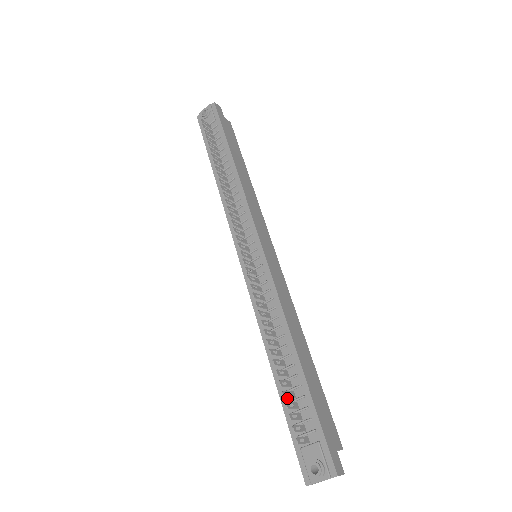
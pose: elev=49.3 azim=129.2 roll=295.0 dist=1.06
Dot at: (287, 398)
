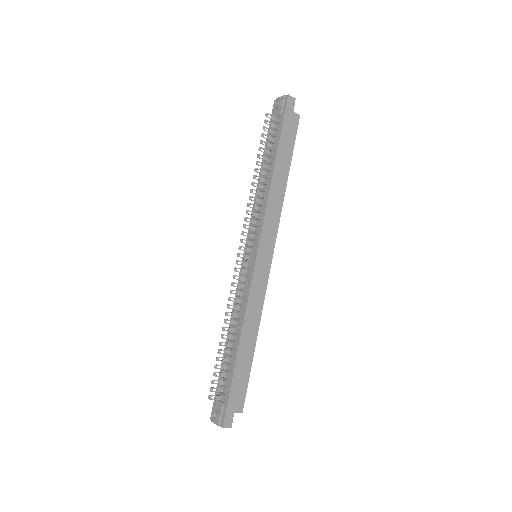
Dot at: occluded
